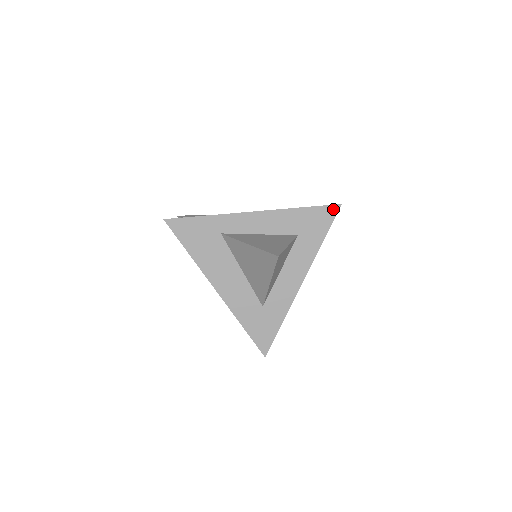
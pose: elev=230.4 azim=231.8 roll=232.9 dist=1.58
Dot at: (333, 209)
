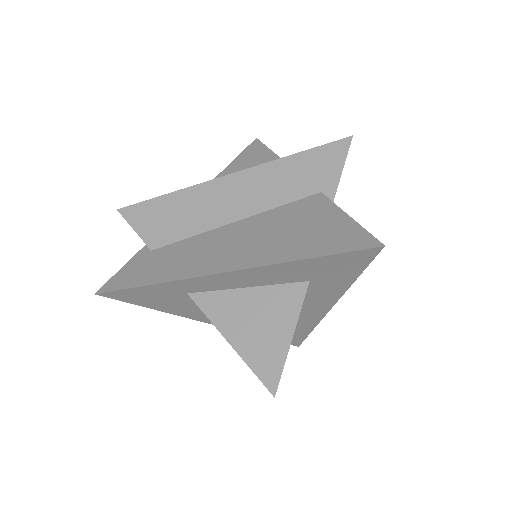
Dot at: (368, 253)
